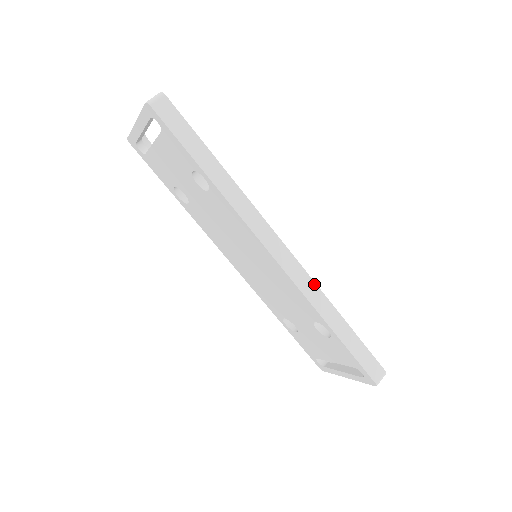
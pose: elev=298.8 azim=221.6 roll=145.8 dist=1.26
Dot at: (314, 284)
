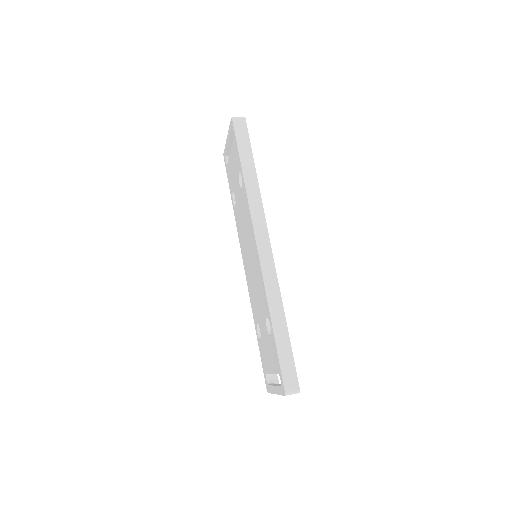
Dot at: (277, 282)
